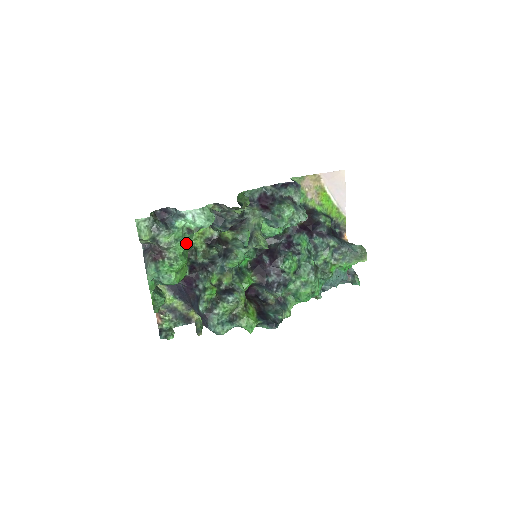
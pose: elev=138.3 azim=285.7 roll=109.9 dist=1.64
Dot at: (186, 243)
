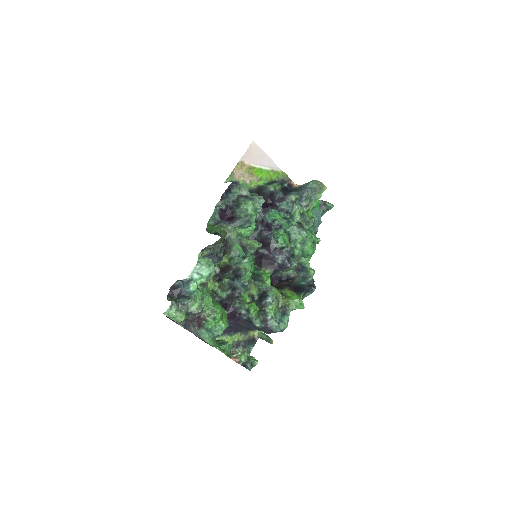
Dot at: (209, 295)
